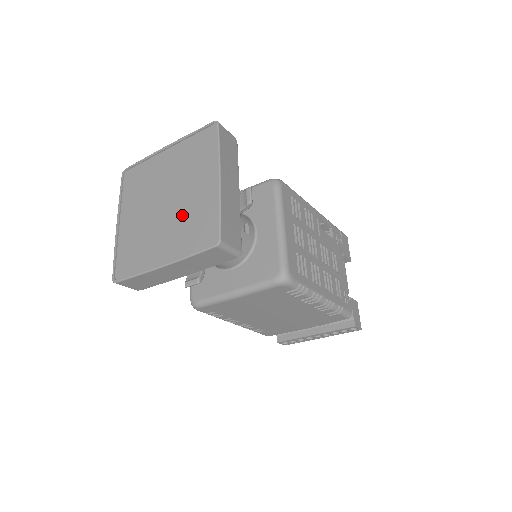
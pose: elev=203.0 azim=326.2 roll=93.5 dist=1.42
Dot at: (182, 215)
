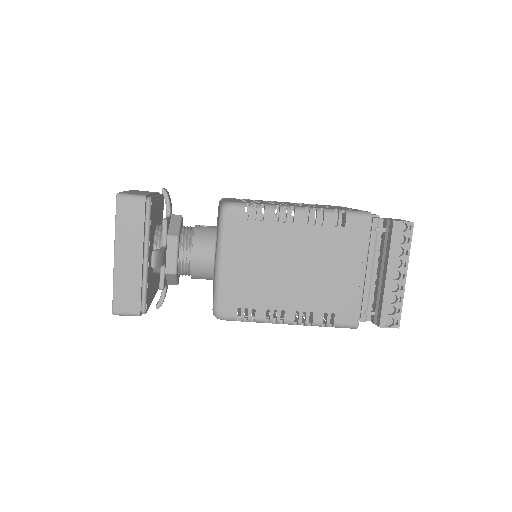
Dot at: occluded
